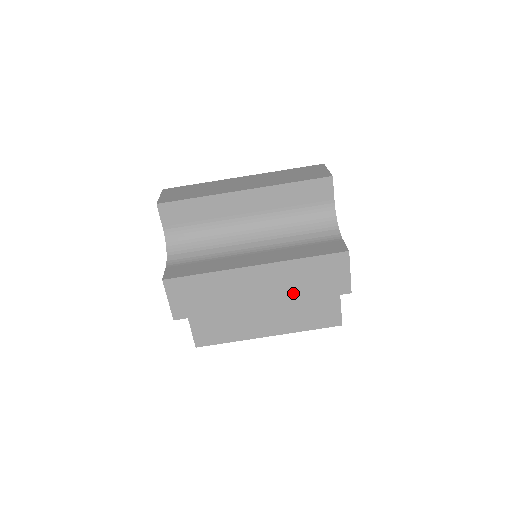
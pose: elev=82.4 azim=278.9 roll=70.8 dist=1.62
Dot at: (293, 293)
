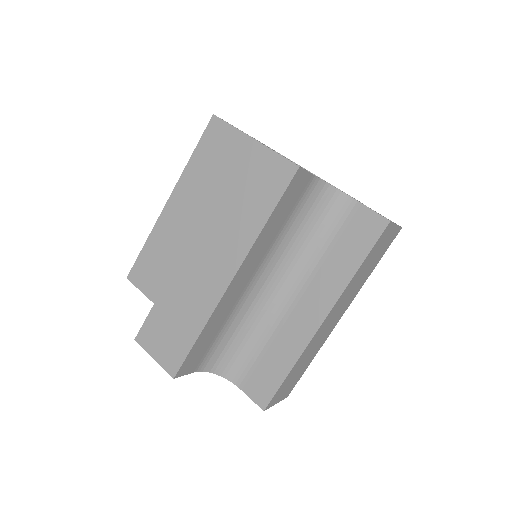
Dot at: (359, 286)
